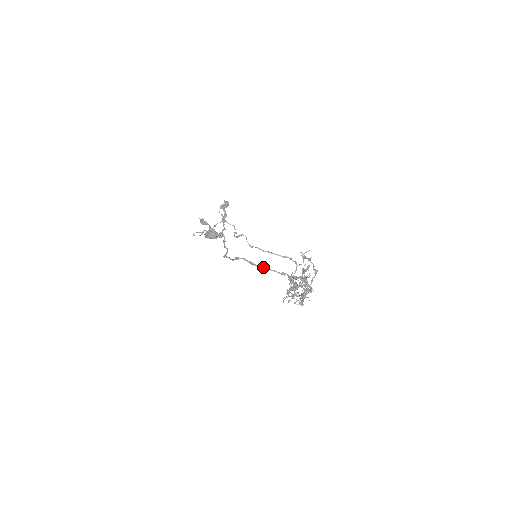
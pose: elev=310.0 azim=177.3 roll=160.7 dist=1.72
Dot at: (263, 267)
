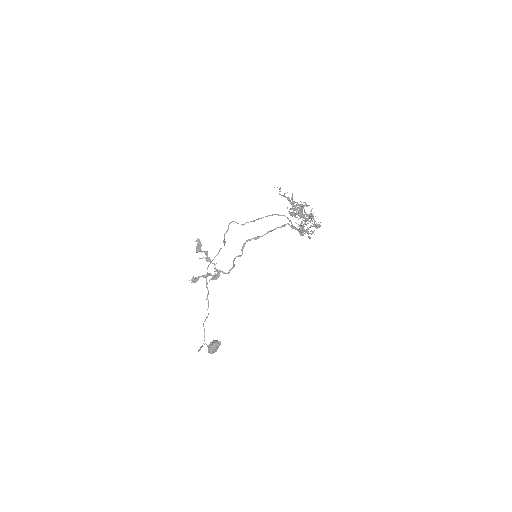
Dot at: (266, 233)
